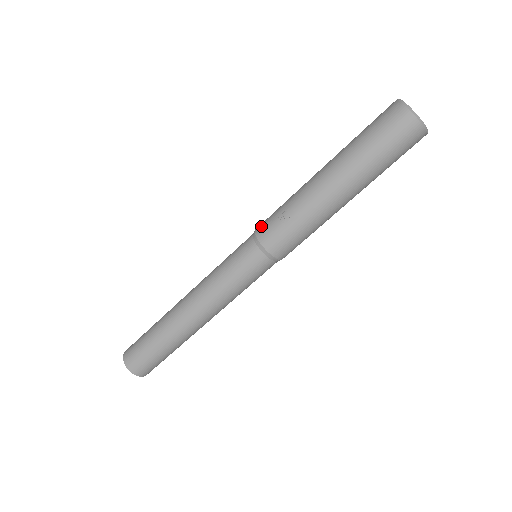
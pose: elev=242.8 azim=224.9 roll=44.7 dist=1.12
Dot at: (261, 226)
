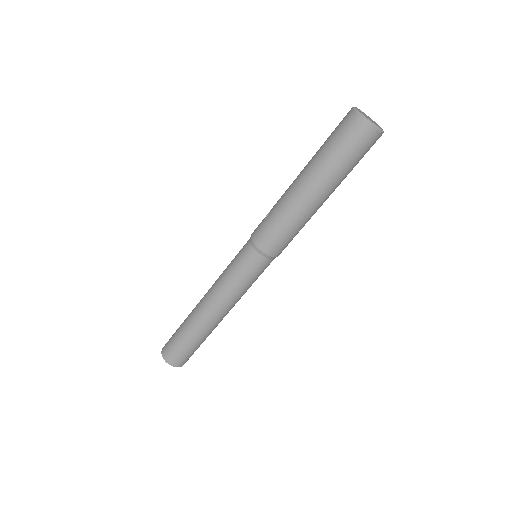
Dot at: occluded
